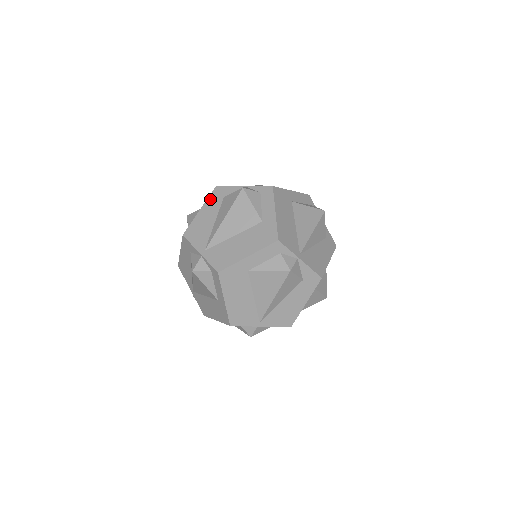
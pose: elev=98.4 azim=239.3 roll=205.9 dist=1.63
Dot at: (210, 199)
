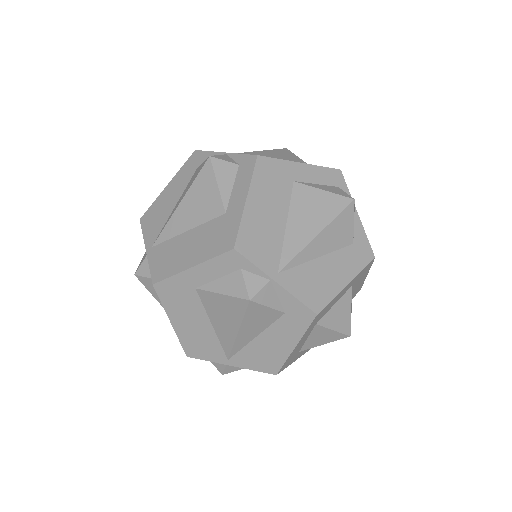
Dot at: (182, 170)
